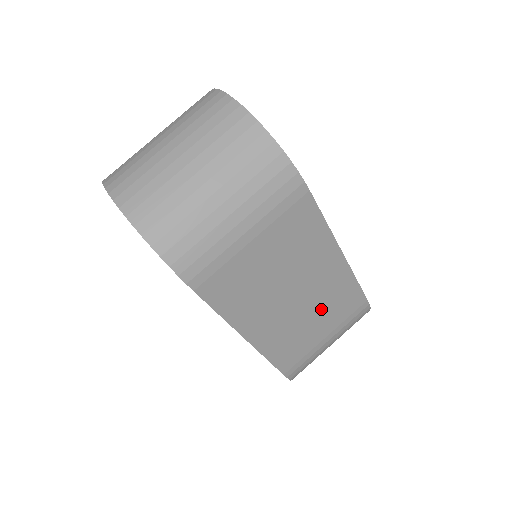
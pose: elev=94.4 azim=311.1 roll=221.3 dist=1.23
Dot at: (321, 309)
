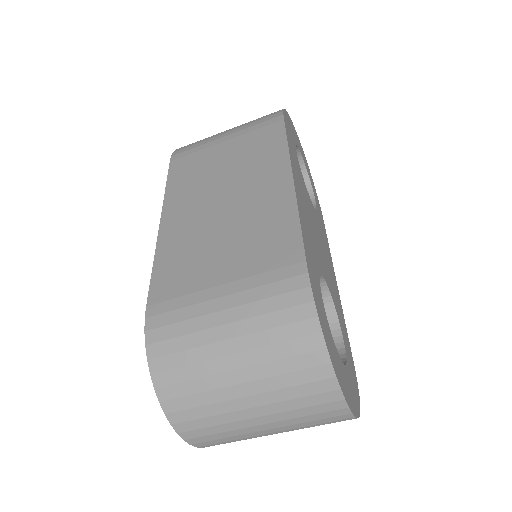
Dot at: occluded
